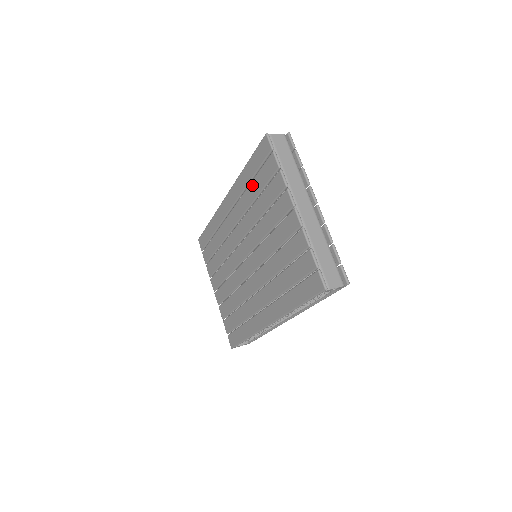
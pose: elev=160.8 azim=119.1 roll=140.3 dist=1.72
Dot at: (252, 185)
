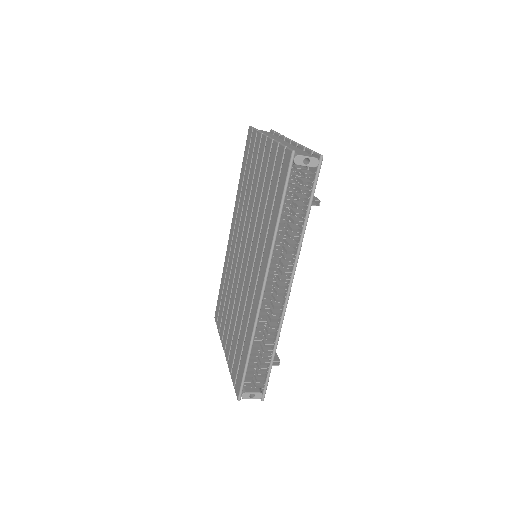
Dot at: (244, 179)
